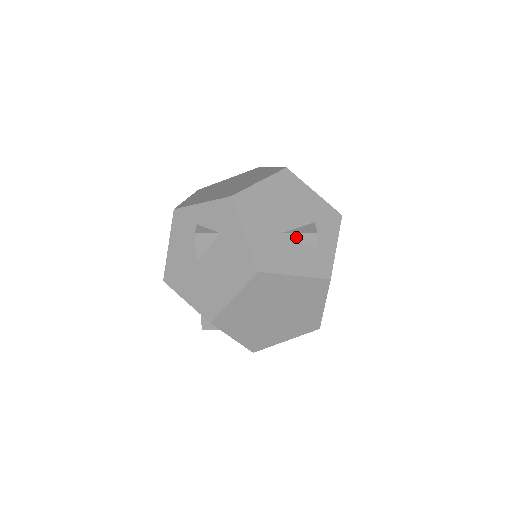
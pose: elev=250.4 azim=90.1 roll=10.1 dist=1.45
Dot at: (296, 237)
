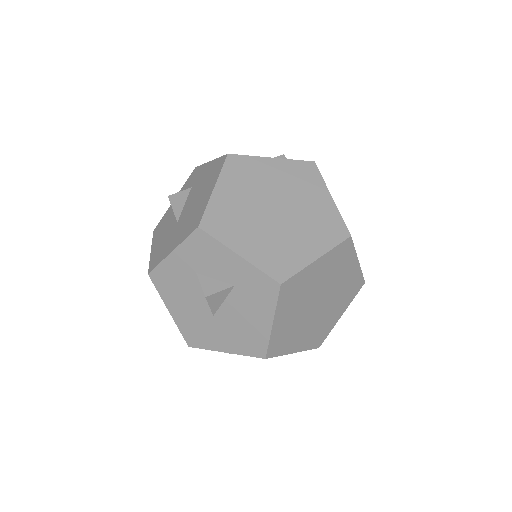
Dot at: occluded
